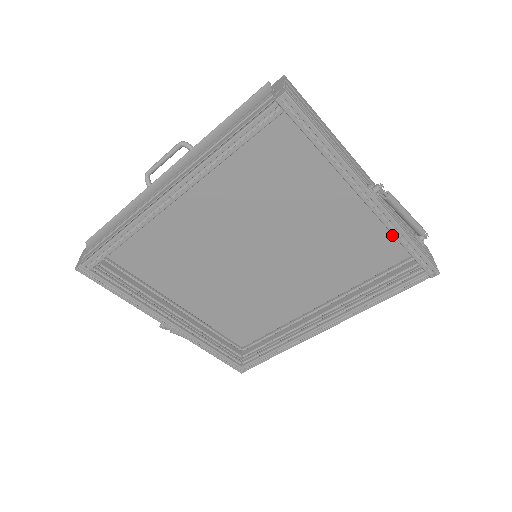
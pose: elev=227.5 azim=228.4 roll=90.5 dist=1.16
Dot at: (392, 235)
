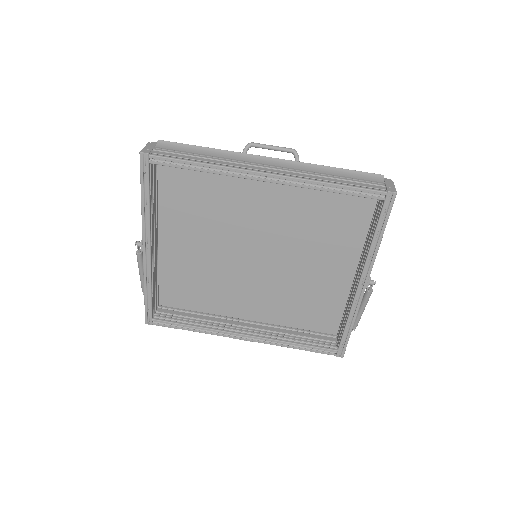
Dot at: (337, 313)
